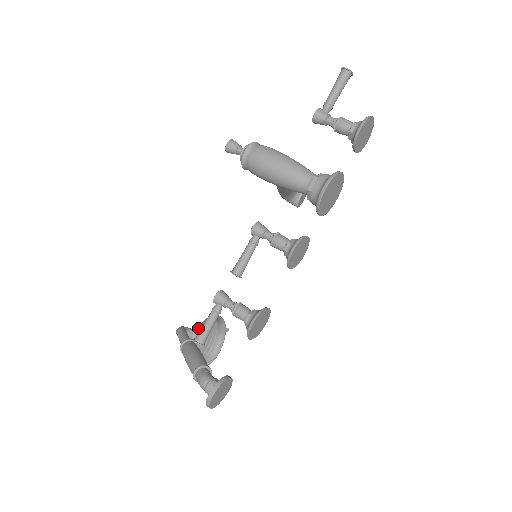
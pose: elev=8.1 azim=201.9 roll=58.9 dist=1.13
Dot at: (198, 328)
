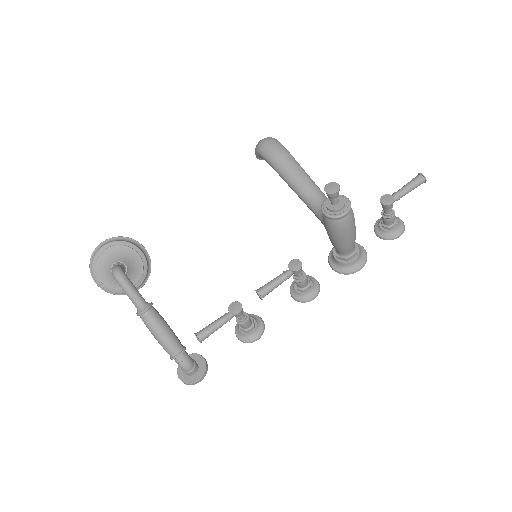
Dot at: (124, 262)
